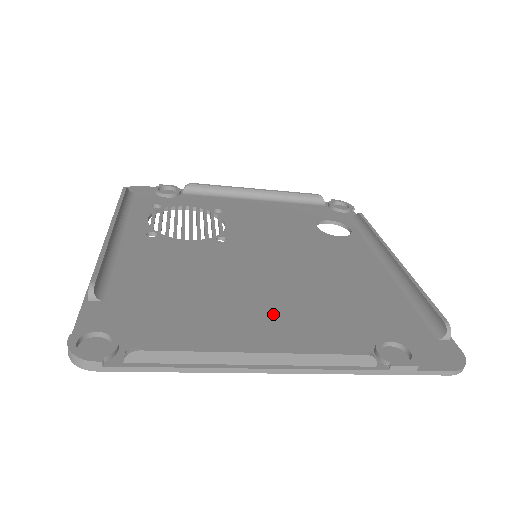
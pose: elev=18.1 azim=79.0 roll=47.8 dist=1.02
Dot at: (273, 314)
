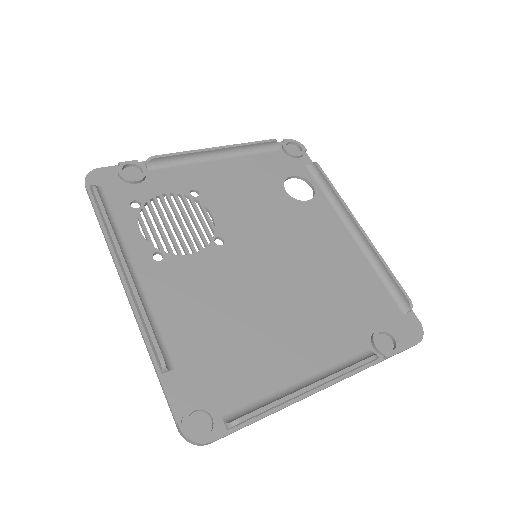
Dot at: (299, 331)
